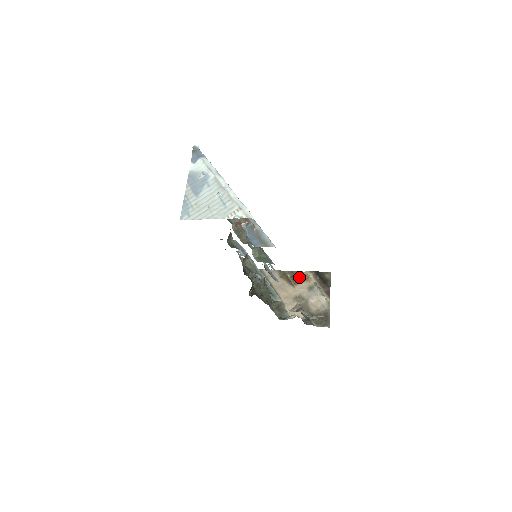
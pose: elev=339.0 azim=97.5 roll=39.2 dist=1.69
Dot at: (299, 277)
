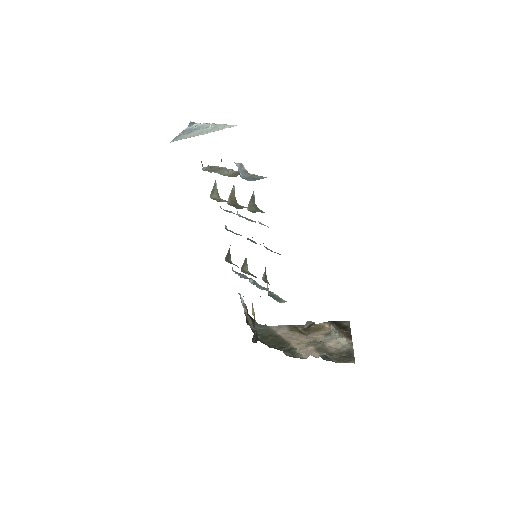
Dot at: (312, 328)
